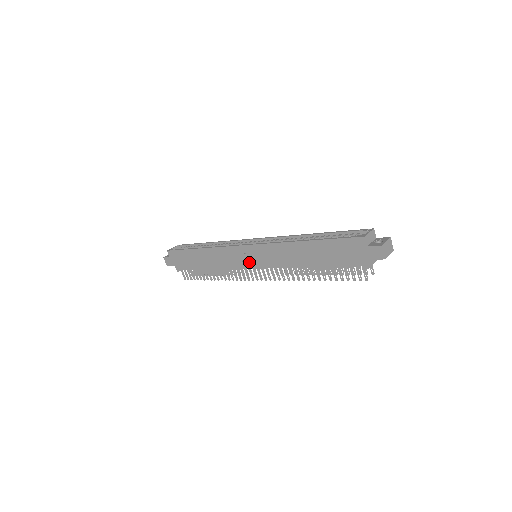
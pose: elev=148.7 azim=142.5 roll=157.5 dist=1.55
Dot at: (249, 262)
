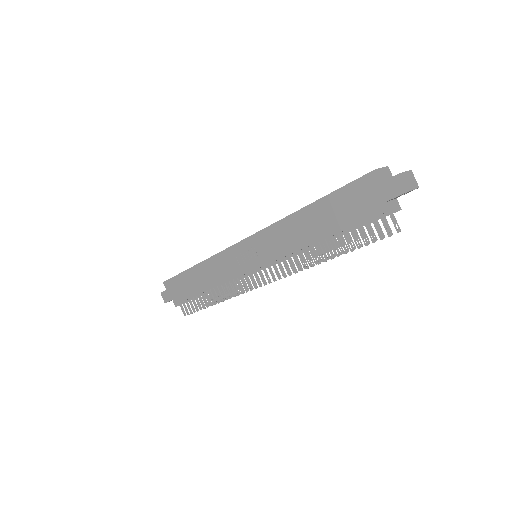
Dot at: (247, 263)
